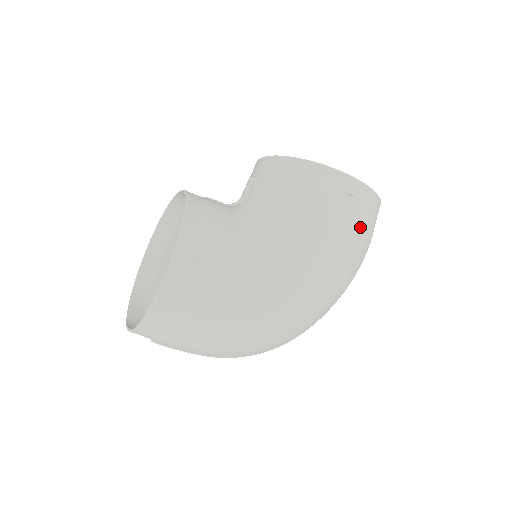
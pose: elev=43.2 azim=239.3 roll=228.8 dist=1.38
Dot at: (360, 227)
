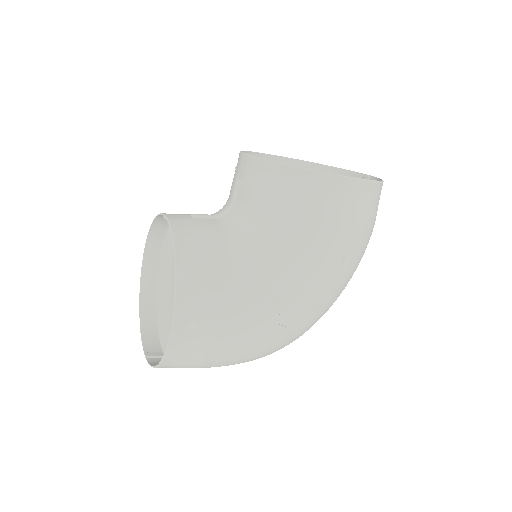
Dot at: (362, 226)
